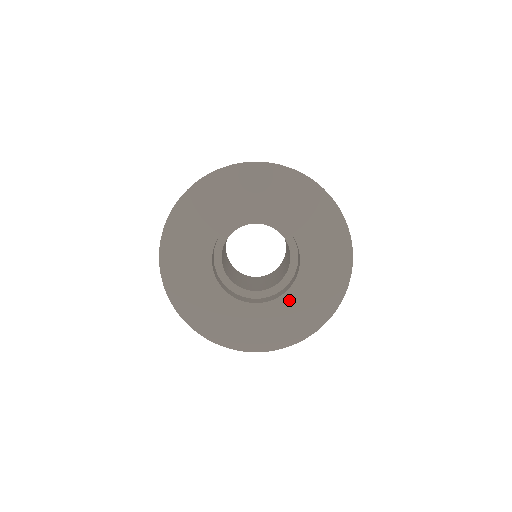
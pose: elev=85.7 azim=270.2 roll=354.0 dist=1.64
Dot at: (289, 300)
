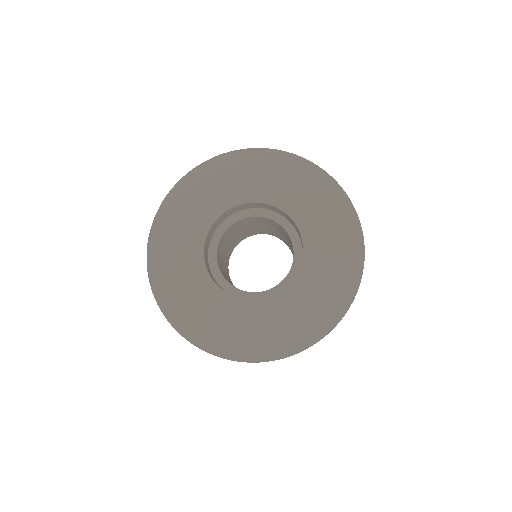
Dot at: (284, 301)
